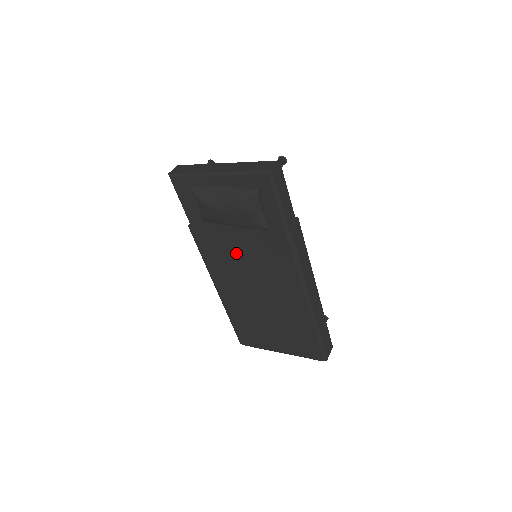
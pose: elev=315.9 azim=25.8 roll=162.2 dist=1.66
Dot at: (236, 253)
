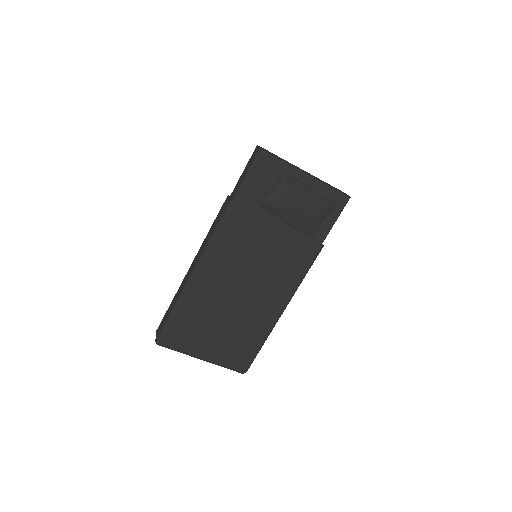
Dot at: (259, 245)
